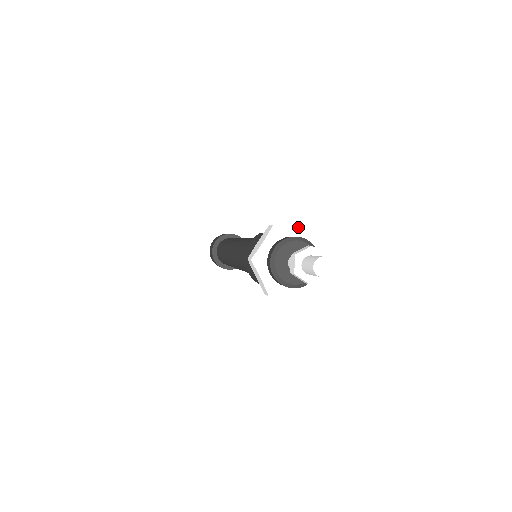
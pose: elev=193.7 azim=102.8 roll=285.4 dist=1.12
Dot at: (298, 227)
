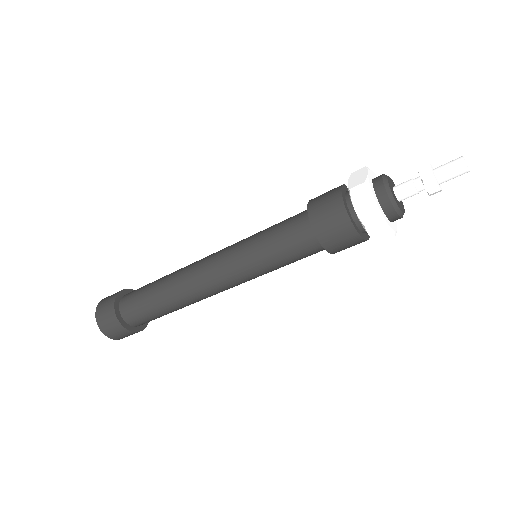
Dot at: occluded
